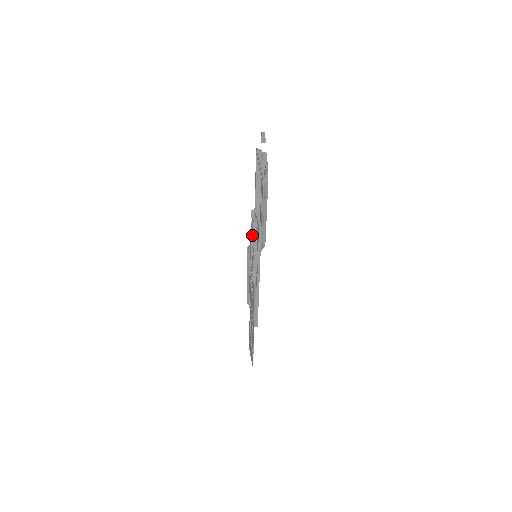
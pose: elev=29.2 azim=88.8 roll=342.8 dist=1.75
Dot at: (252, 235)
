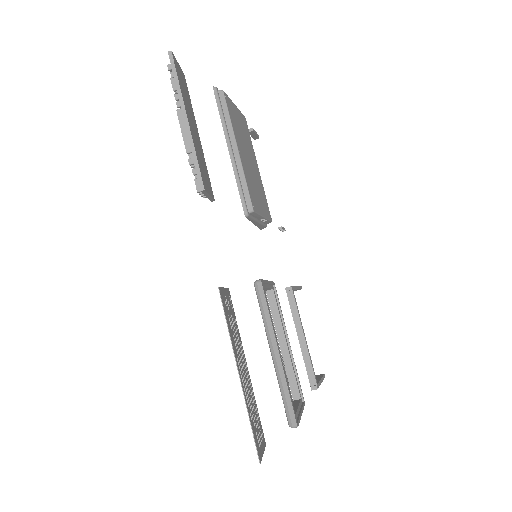
Dot at: occluded
